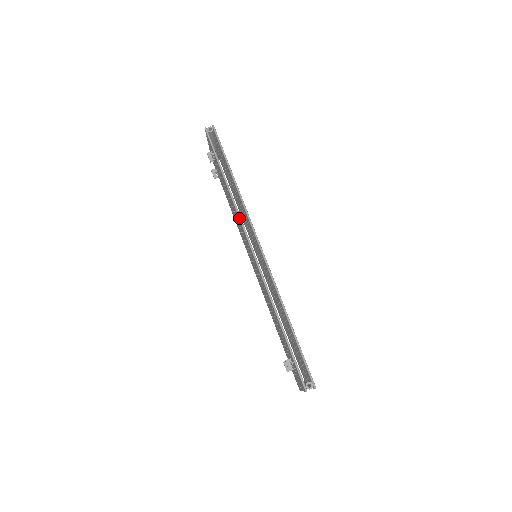
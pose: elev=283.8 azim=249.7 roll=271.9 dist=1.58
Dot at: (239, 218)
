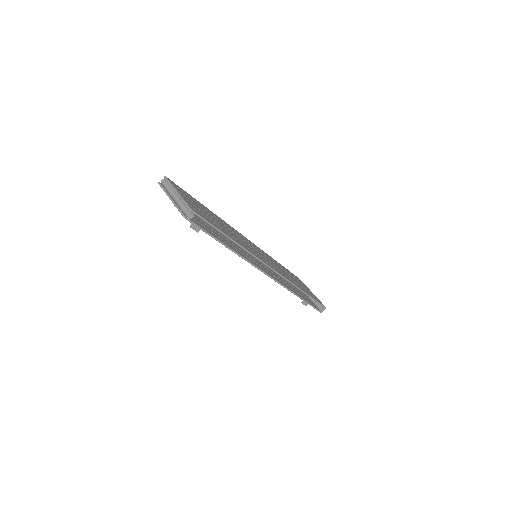
Dot at: occluded
